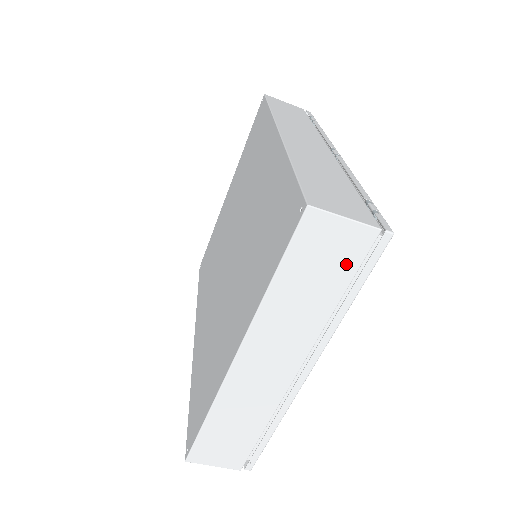
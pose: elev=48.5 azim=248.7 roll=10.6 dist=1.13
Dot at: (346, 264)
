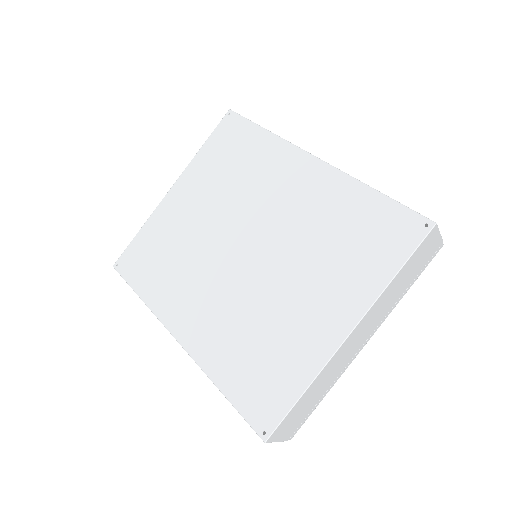
Dot at: (423, 263)
